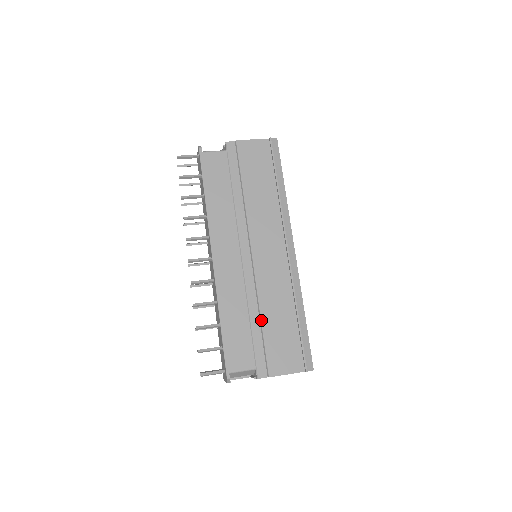
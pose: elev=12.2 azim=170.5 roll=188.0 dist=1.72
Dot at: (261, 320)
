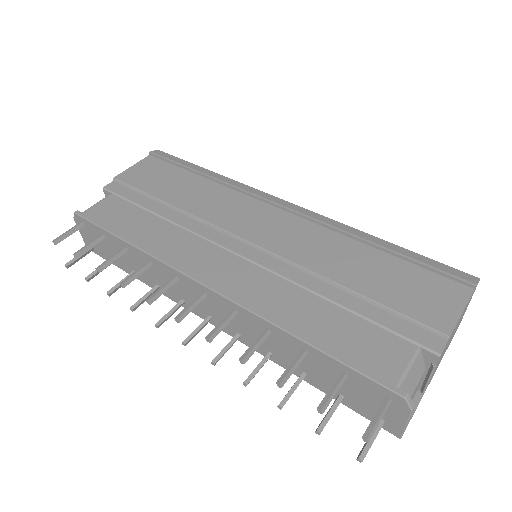
Dot at: (347, 288)
